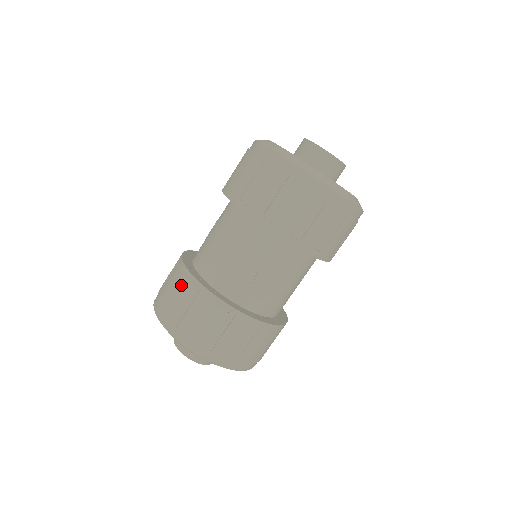
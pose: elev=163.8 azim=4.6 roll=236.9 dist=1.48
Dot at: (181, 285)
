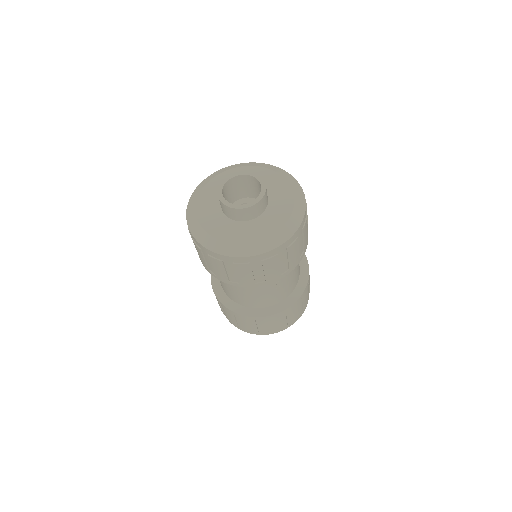
Dot at: (239, 318)
